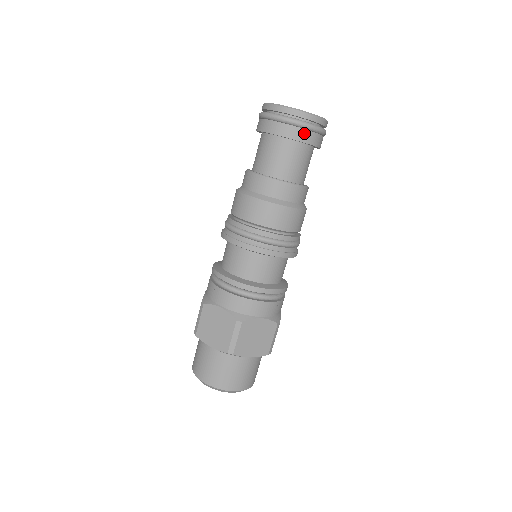
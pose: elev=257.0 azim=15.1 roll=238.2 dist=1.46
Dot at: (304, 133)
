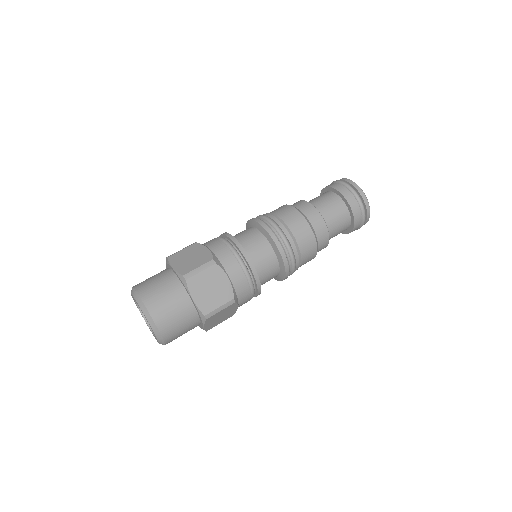
Dot at: (354, 201)
